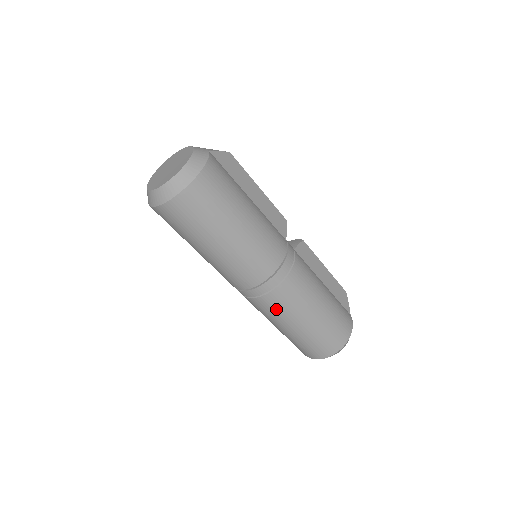
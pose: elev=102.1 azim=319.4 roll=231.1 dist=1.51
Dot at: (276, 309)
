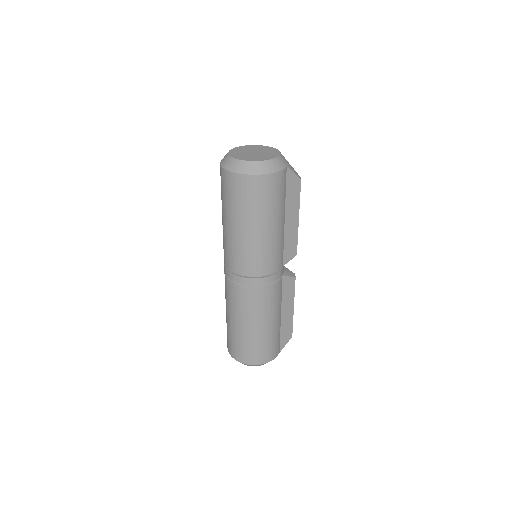
Dot at: (234, 299)
